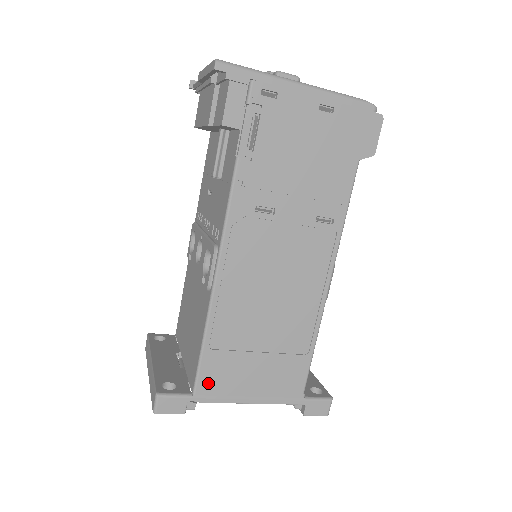
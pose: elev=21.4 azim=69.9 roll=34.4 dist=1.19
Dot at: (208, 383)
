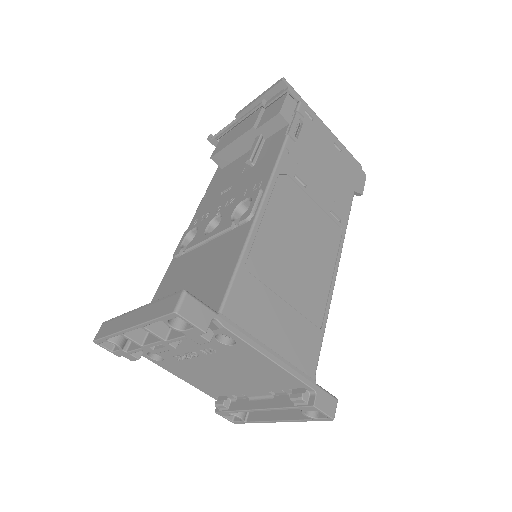
Dot at: (236, 307)
